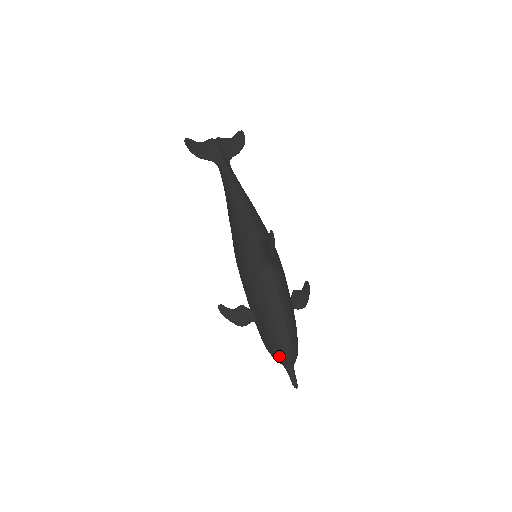
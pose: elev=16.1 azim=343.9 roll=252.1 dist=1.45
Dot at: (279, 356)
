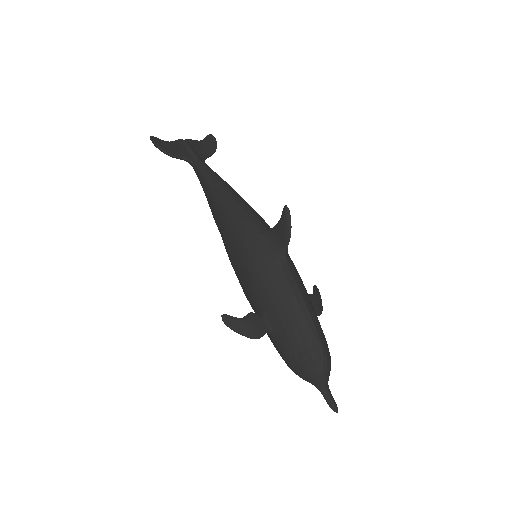
Dot at: (310, 370)
